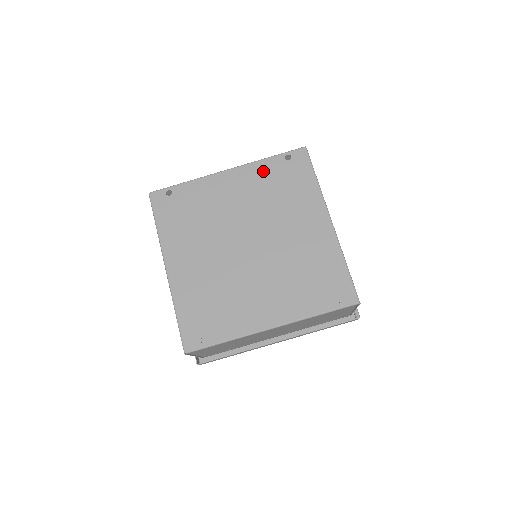
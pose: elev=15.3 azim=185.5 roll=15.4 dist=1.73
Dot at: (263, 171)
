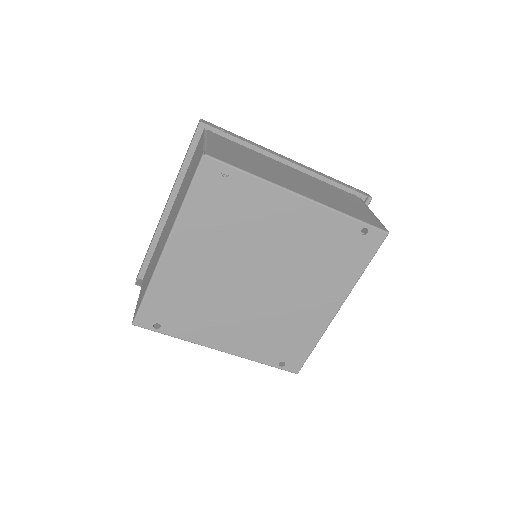
Dot at: (332, 226)
